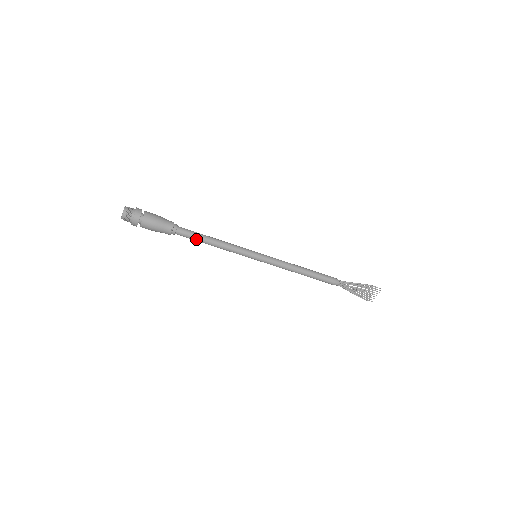
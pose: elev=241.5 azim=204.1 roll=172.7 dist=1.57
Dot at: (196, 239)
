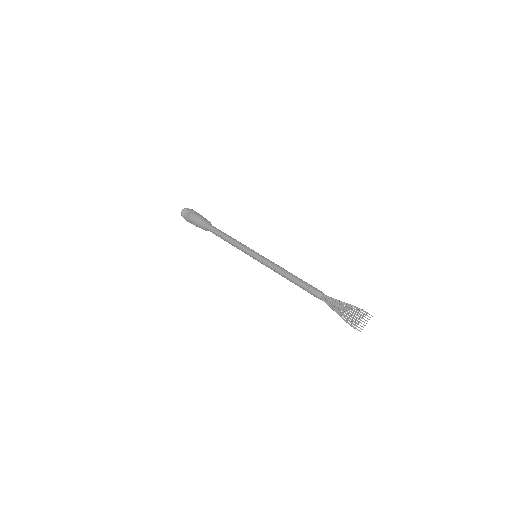
Dot at: (218, 233)
